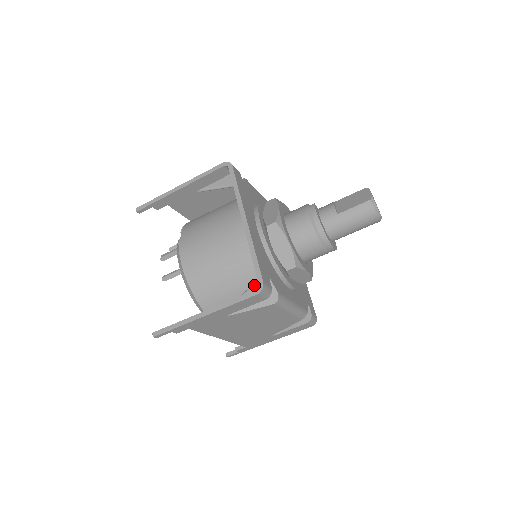
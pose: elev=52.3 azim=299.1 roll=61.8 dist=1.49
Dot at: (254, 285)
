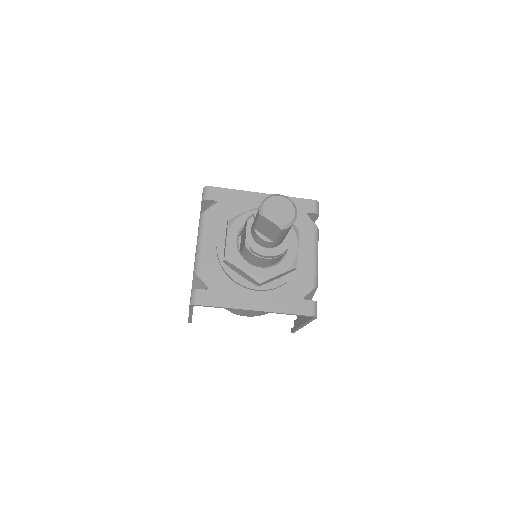
Dot at: occluded
